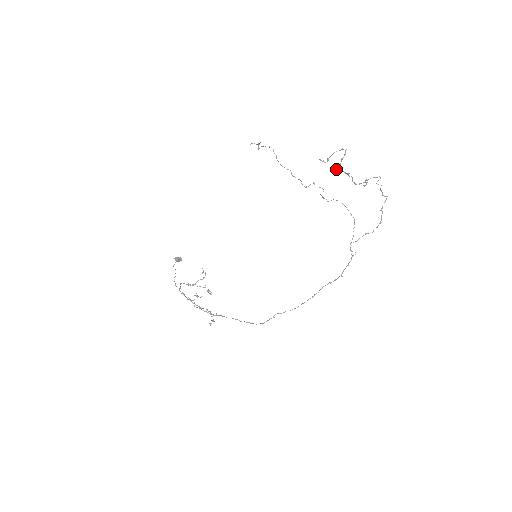
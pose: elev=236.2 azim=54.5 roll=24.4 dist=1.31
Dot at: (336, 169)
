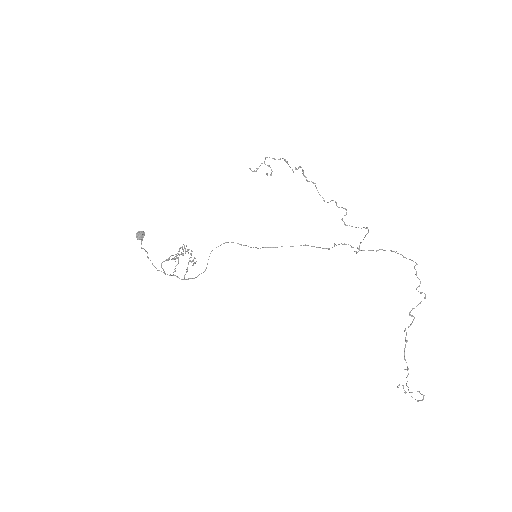
Dot at: (406, 385)
